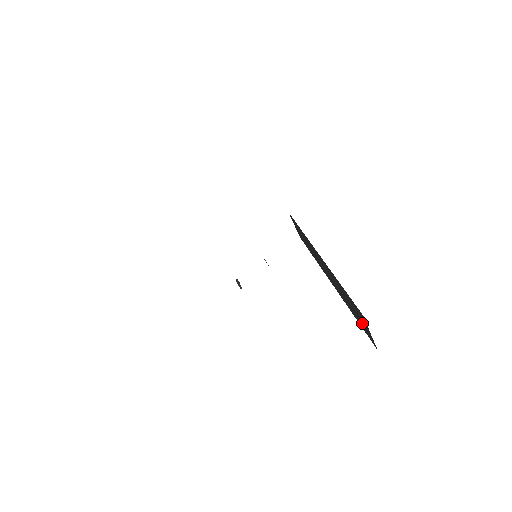
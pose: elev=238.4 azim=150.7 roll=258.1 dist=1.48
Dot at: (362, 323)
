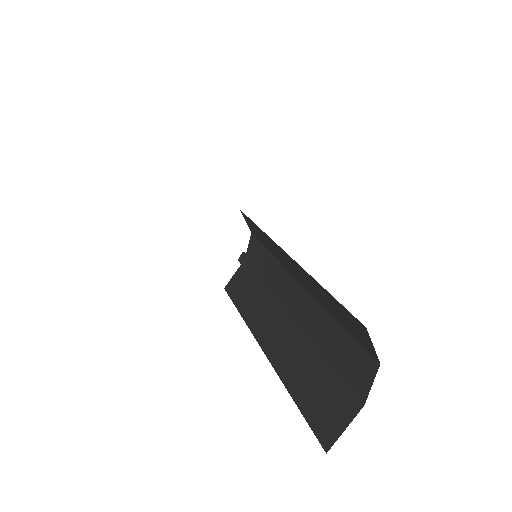
Dot at: (325, 413)
